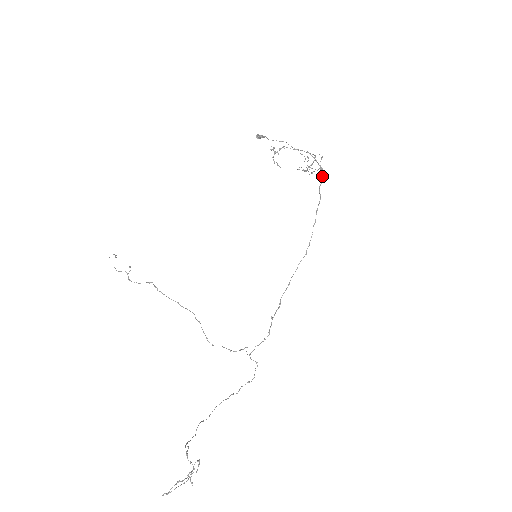
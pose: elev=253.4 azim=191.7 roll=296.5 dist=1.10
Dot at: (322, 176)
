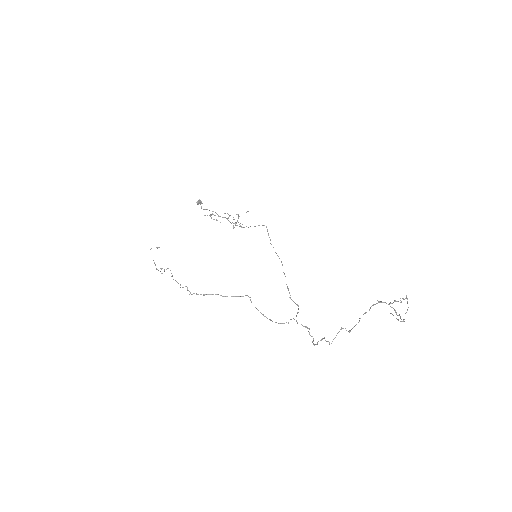
Dot at: occluded
